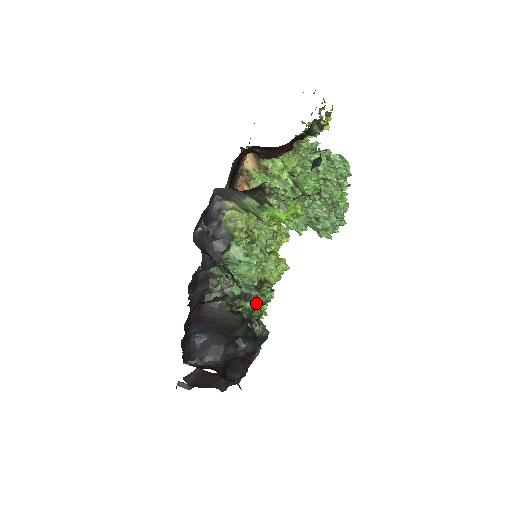
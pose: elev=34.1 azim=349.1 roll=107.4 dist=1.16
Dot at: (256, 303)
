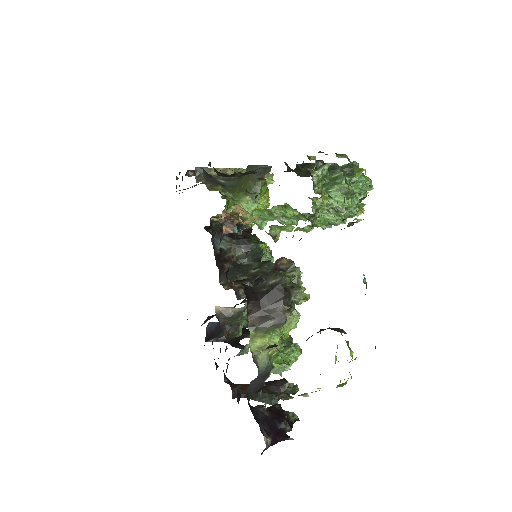
Dot at: occluded
